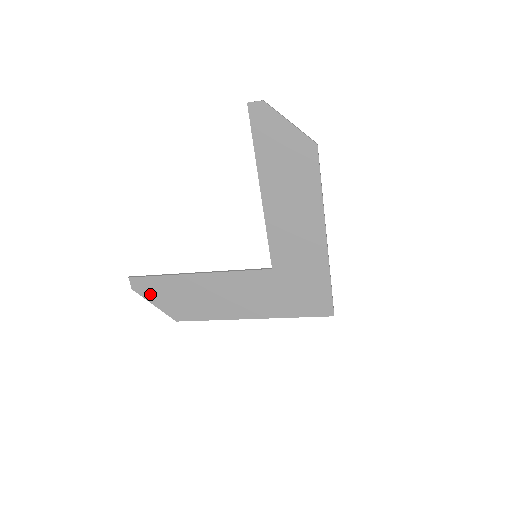
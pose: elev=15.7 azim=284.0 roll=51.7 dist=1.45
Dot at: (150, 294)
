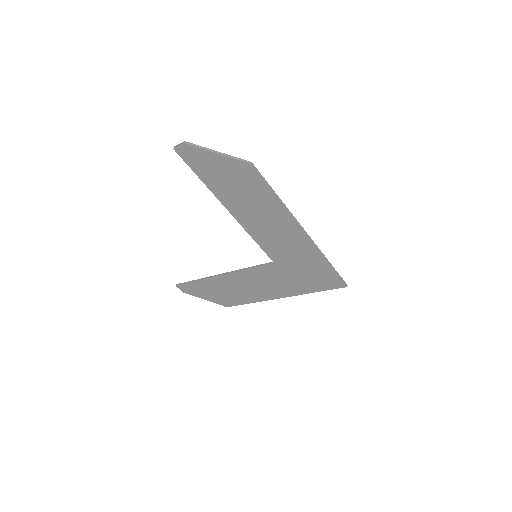
Dot at: (197, 293)
